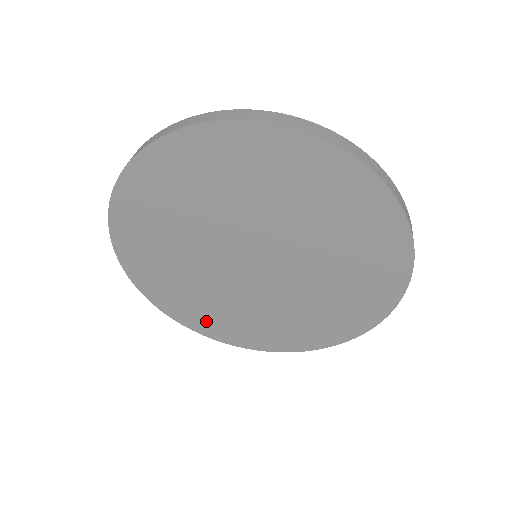
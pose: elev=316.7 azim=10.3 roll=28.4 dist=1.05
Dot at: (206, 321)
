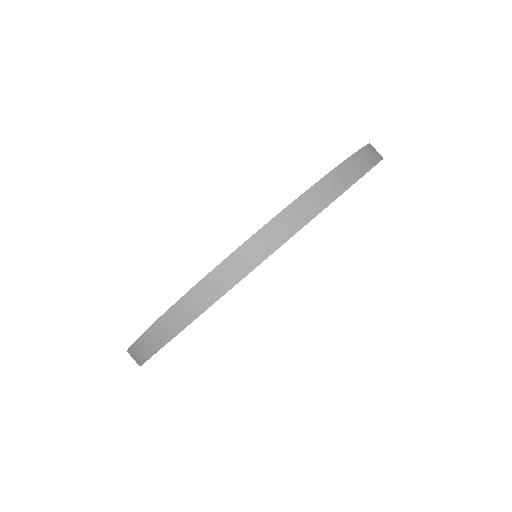
Dot at: occluded
